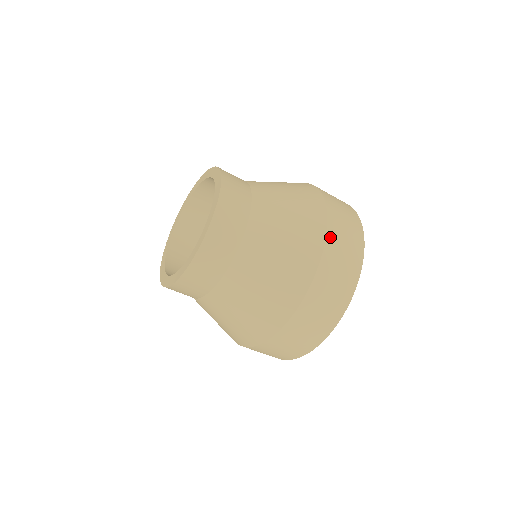
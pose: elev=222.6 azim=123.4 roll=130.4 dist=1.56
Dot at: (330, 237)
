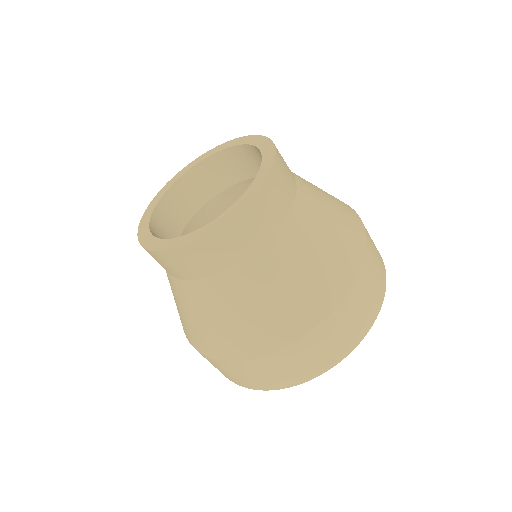
Dot at: occluded
